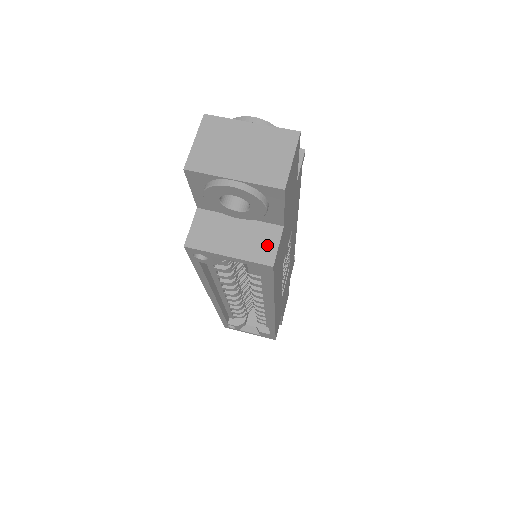
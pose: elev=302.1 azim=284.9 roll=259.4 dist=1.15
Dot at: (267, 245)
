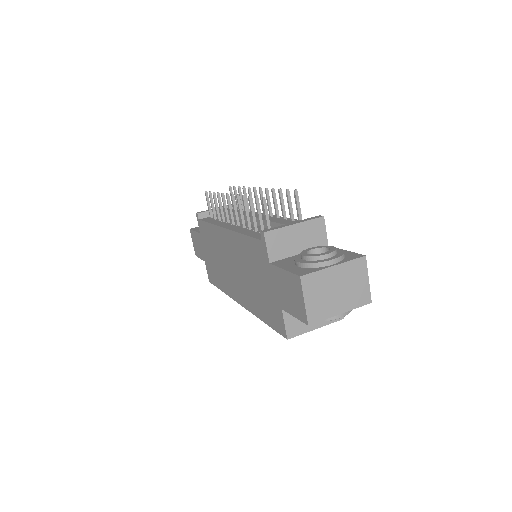
Dot at: occluded
